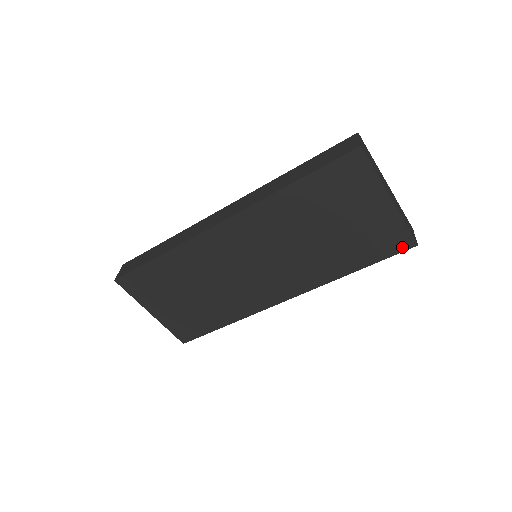
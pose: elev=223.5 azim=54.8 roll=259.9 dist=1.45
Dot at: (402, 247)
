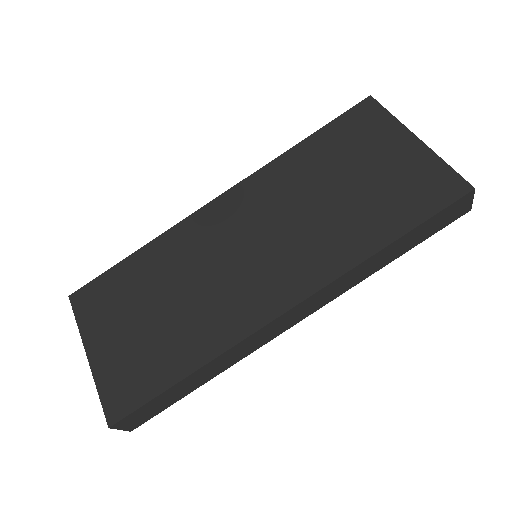
Dot at: (452, 194)
